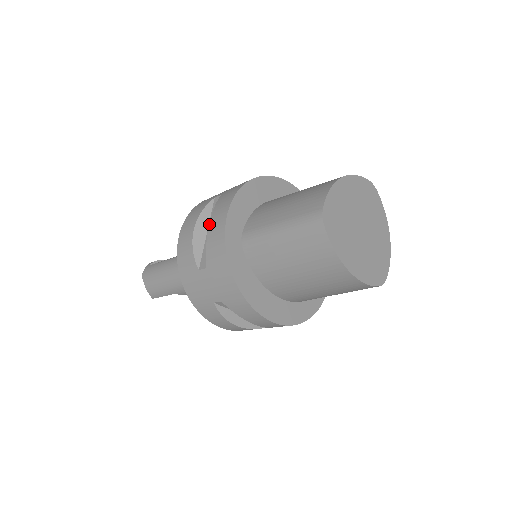
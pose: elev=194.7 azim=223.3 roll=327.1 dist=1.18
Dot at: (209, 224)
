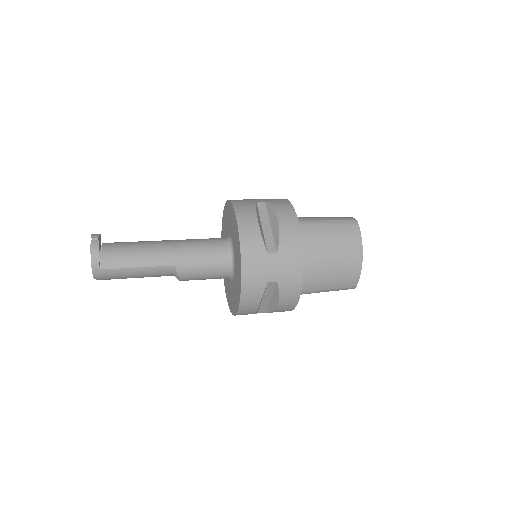
Dot at: (278, 306)
